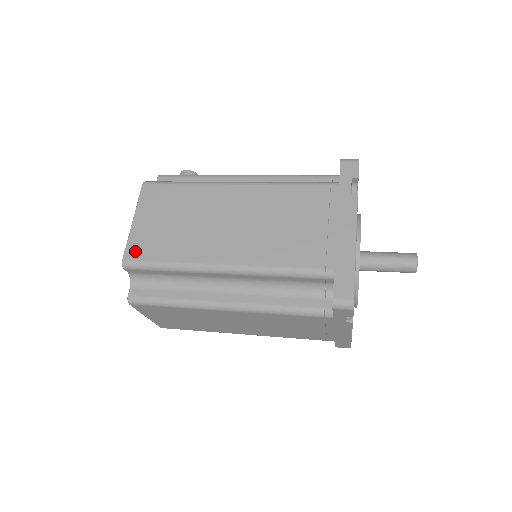
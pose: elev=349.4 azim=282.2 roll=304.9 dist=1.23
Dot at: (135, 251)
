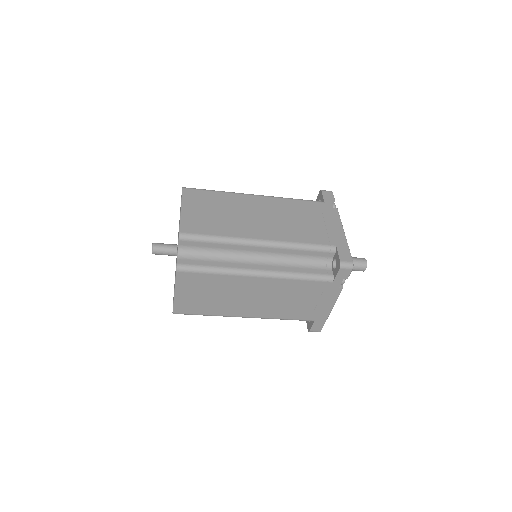
Dot at: (189, 227)
